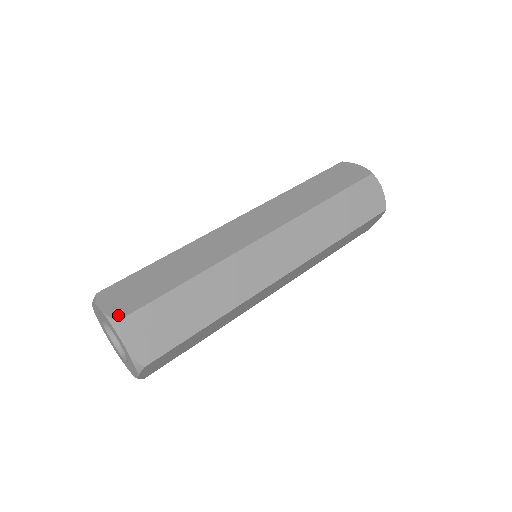
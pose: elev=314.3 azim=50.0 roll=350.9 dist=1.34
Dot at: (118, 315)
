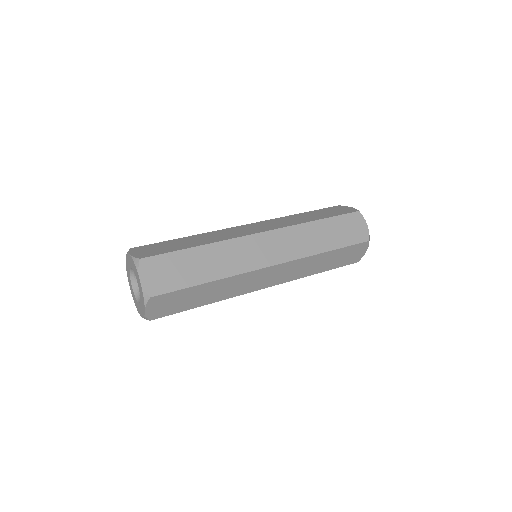
Dot at: (140, 257)
